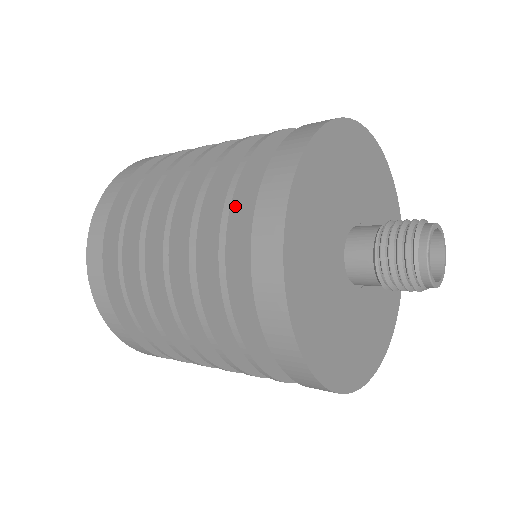
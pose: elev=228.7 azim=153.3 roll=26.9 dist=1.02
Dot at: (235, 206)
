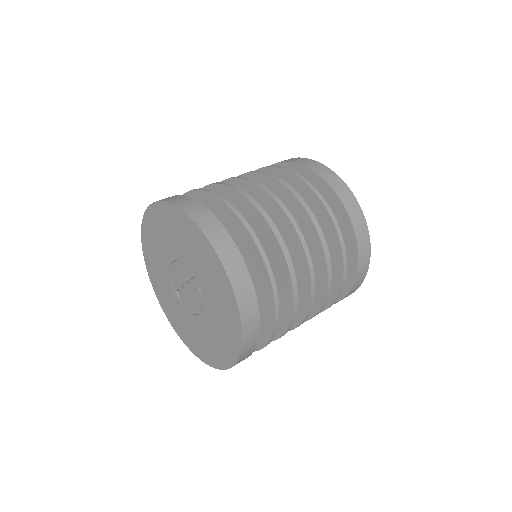
Dot at: (342, 245)
